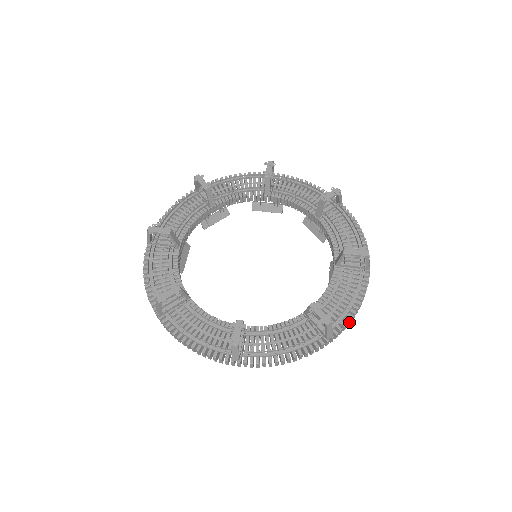
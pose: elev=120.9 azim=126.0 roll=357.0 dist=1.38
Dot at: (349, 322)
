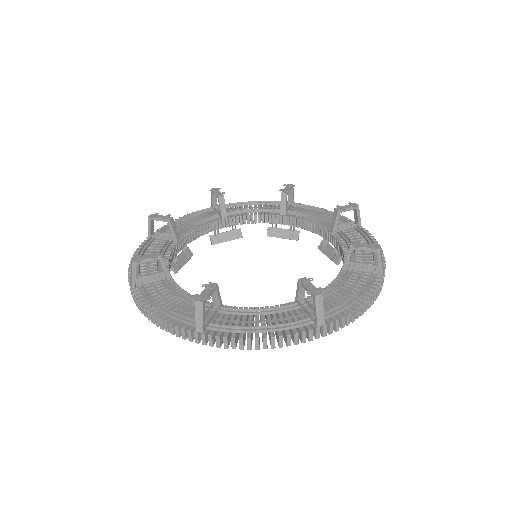
Dot at: (384, 260)
